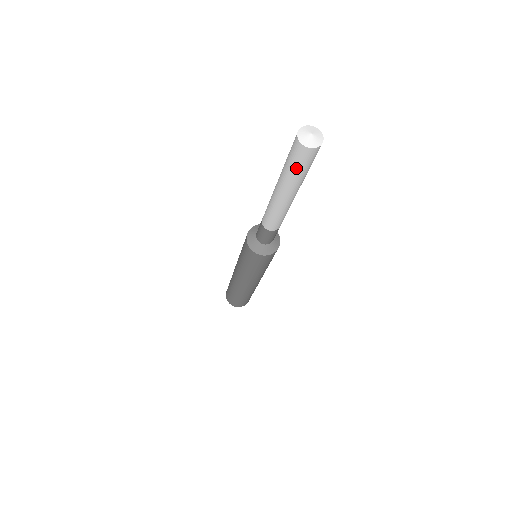
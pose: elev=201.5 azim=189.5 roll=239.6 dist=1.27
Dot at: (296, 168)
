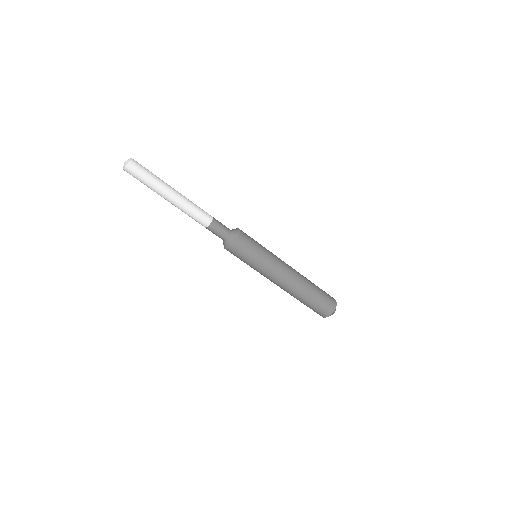
Dot at: (142, 181)
